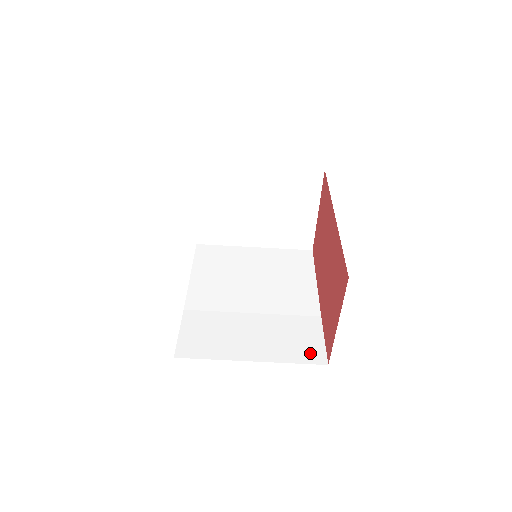
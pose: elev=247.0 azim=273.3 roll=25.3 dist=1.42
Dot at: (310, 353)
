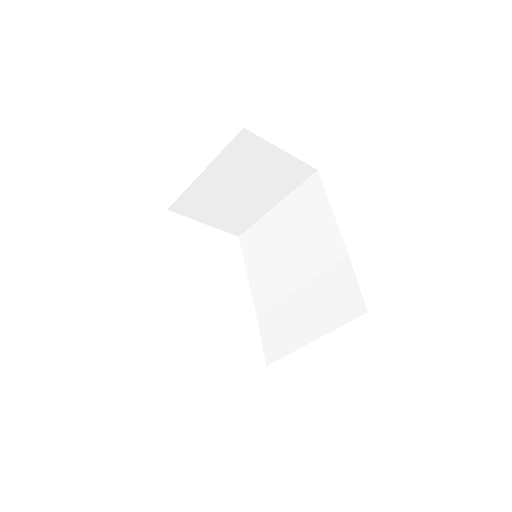
Dot at: (350, 307)
